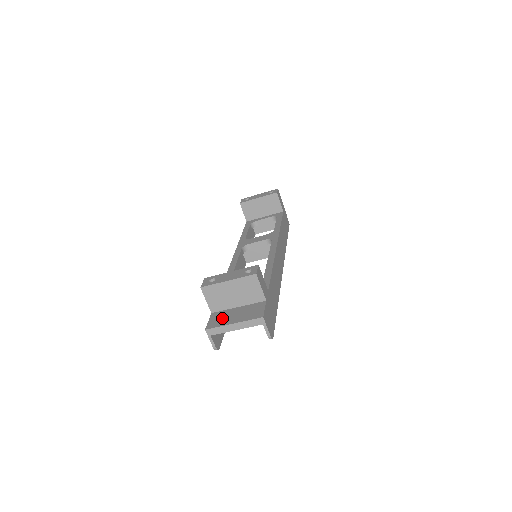
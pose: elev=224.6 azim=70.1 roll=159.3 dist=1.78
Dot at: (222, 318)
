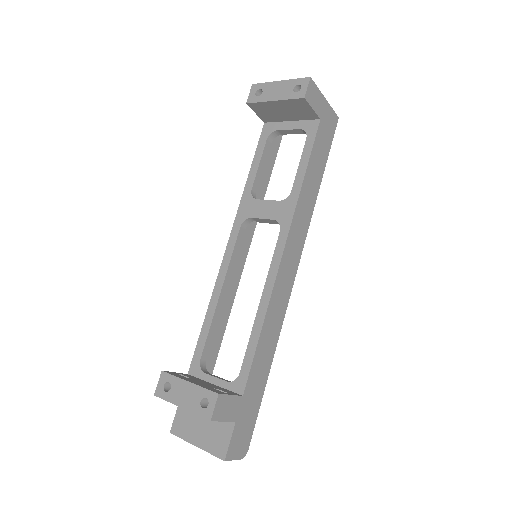
Dot at: (187, 422)
